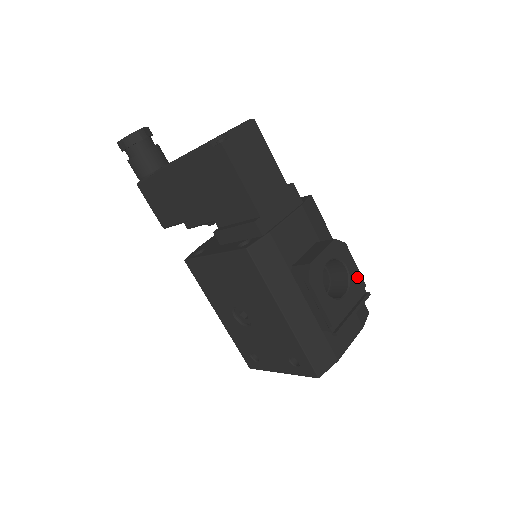
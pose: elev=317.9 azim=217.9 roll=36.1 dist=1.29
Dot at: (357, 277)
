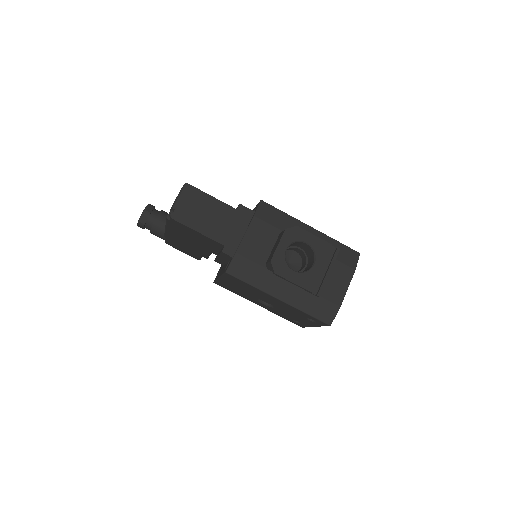
Dot at: (320, 244)
